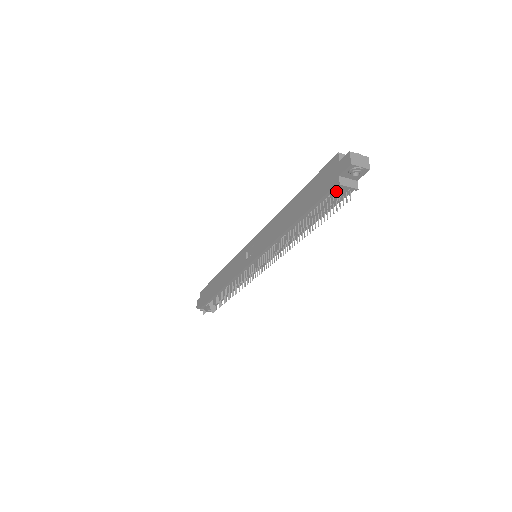
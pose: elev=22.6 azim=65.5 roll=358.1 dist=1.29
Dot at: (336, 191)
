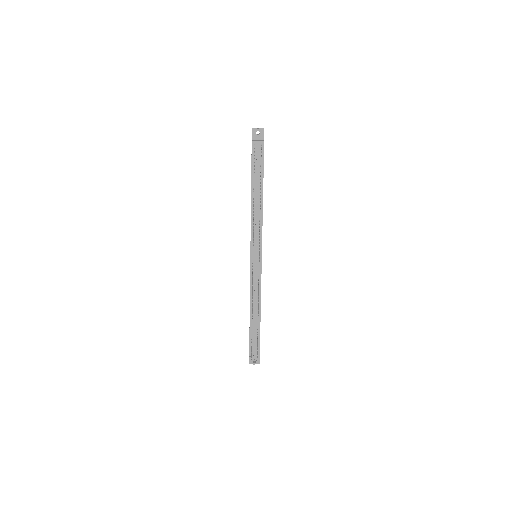
Dot at: (254, 148)
